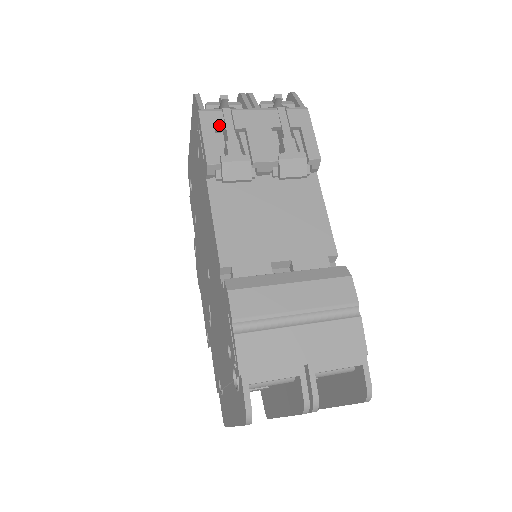
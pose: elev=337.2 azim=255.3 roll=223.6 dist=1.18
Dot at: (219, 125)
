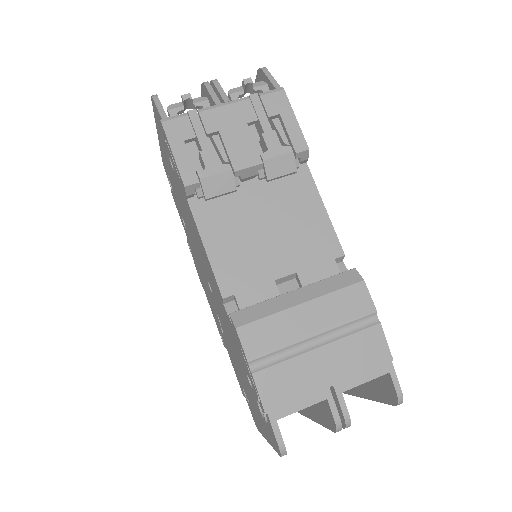
Dot at: (188, 134)
